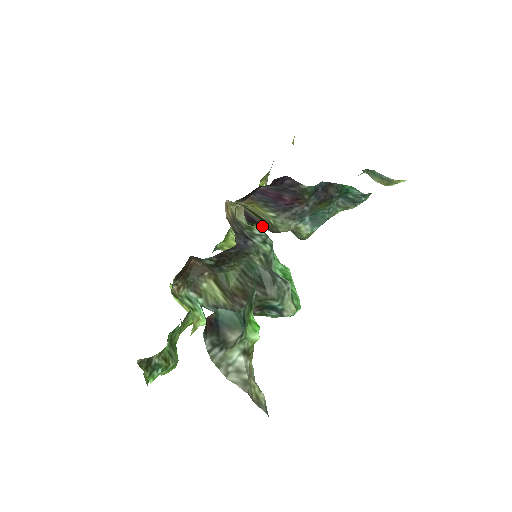
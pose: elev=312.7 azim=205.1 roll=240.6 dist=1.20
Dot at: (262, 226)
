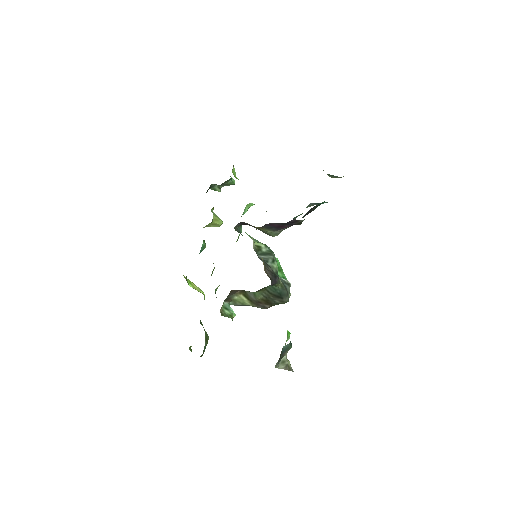
Dot at: (243, 214)
